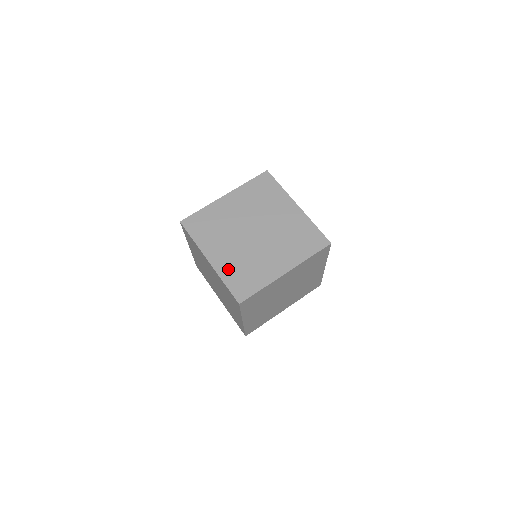
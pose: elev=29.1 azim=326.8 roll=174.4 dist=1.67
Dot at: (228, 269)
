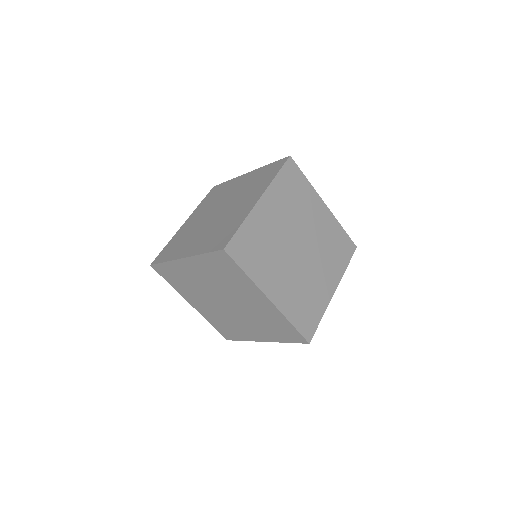
Dot at: (290, 304)
